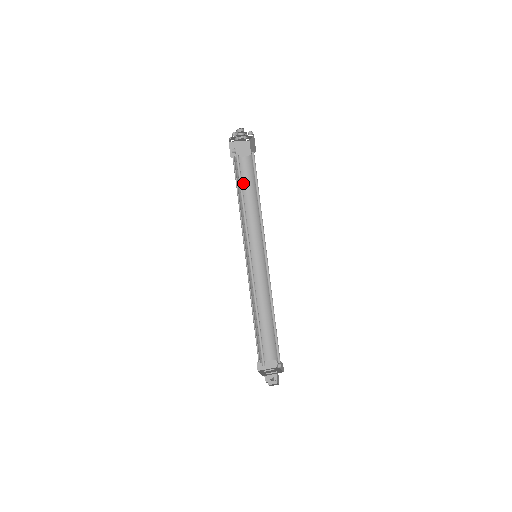
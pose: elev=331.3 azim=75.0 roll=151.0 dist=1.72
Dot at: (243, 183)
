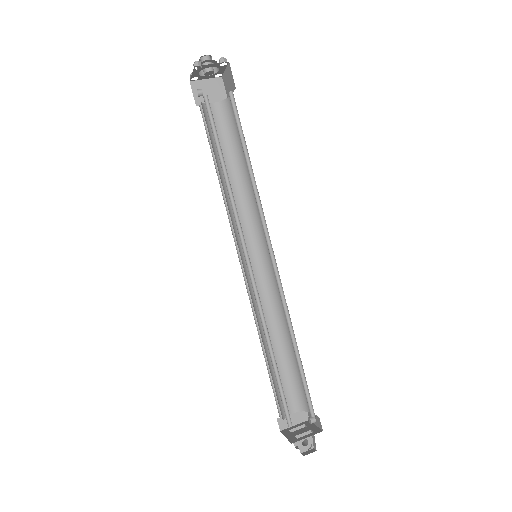
Dot at: (221, 144)
